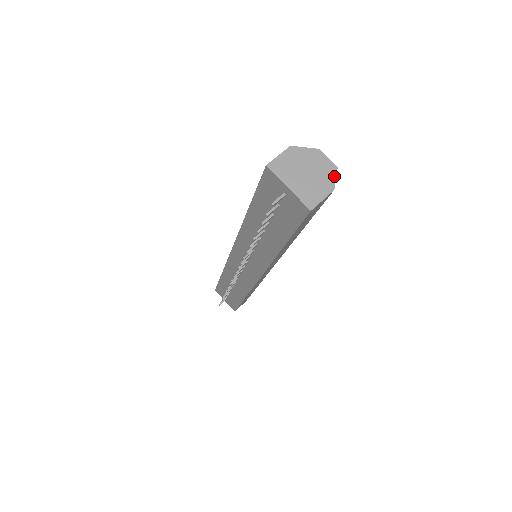
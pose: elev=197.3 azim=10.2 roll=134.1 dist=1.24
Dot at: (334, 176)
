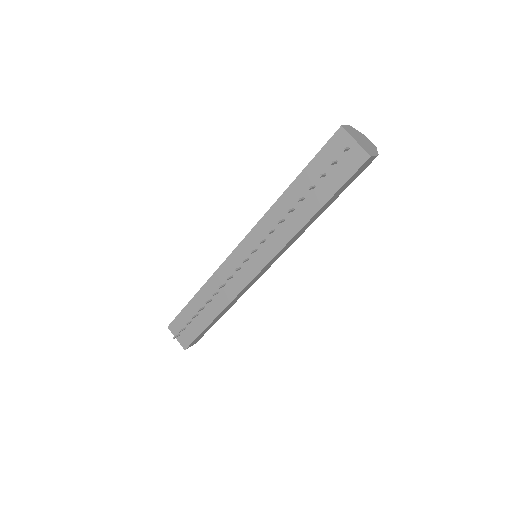
Dot at: (376, 150)
